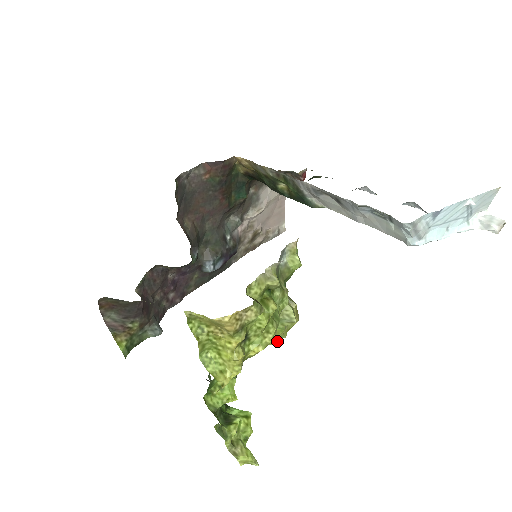
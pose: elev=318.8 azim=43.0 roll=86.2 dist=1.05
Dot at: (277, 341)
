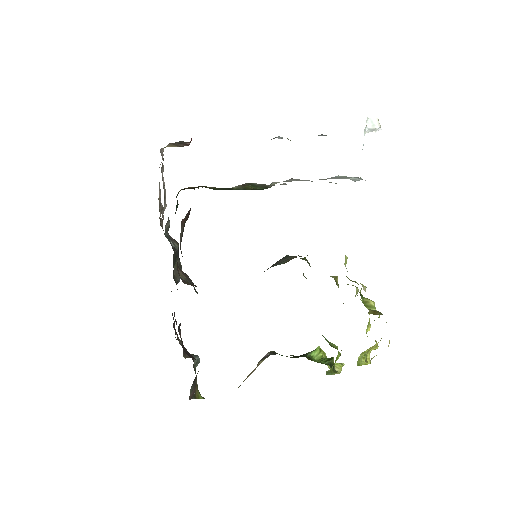
Dot at: (369, 314)
